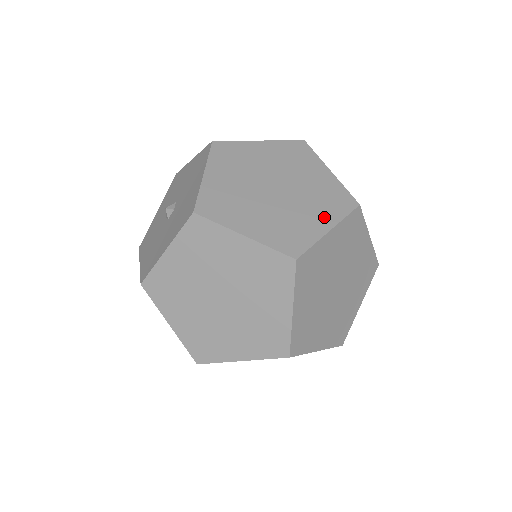
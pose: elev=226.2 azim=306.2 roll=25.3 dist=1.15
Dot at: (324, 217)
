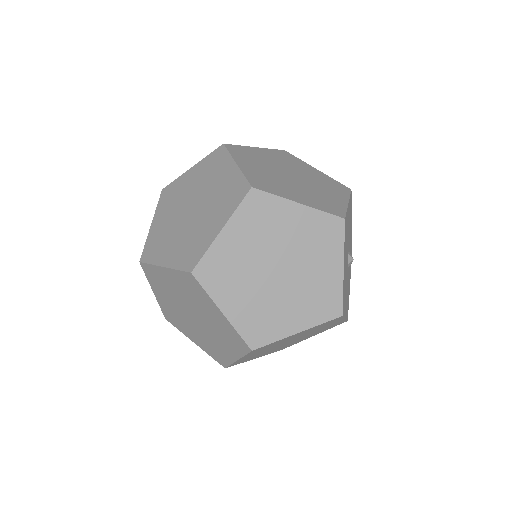
Dot at: (220, 218)
